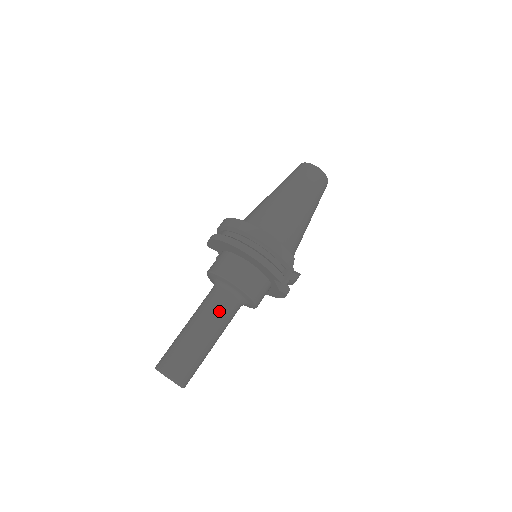
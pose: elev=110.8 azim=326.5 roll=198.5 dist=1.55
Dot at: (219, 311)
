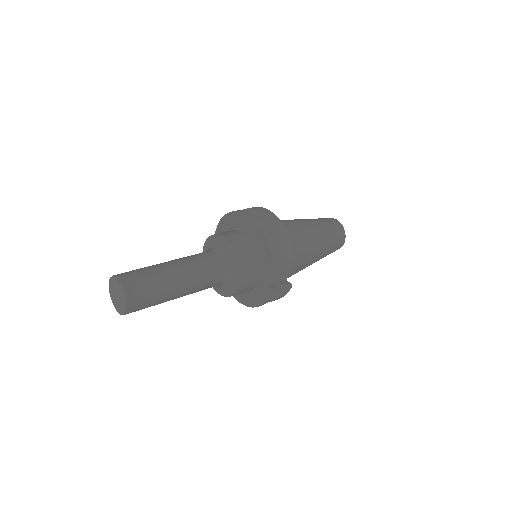
Dot at: (201, 263)
